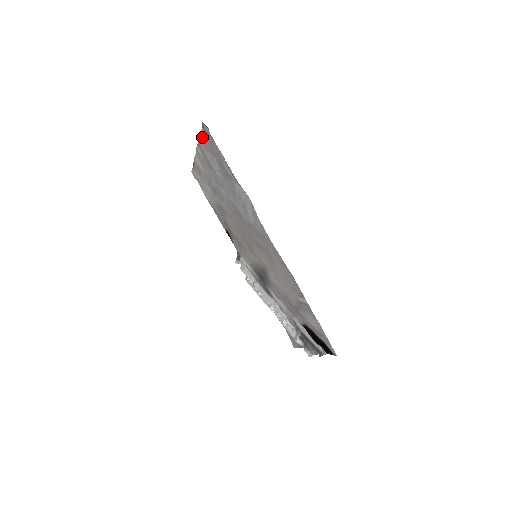
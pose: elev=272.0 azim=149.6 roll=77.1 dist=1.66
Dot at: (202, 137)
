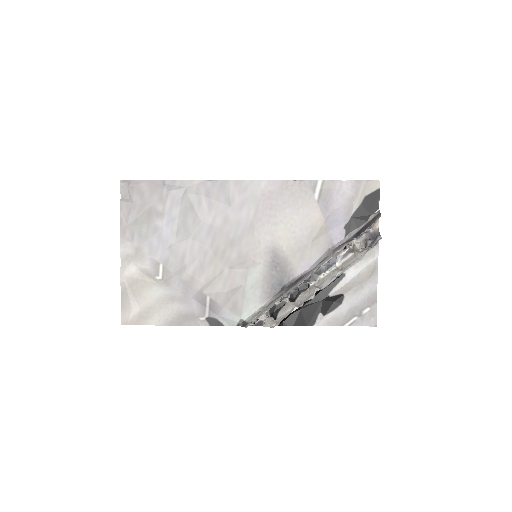
Dot at: (125, 209)
